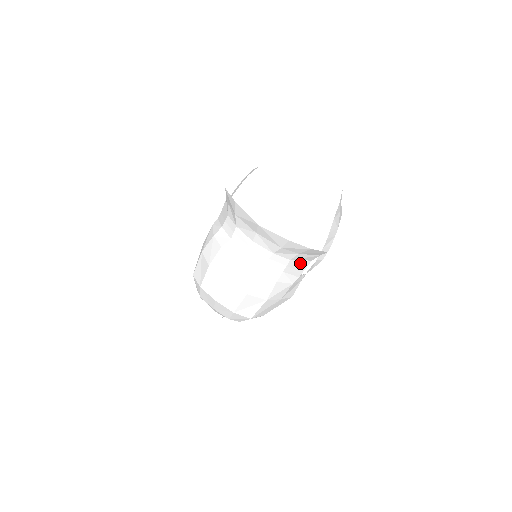
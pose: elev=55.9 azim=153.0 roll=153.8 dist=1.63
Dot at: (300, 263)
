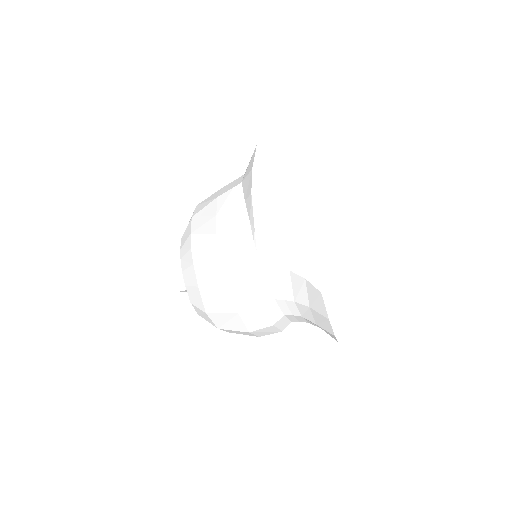
Dot at: occluded
